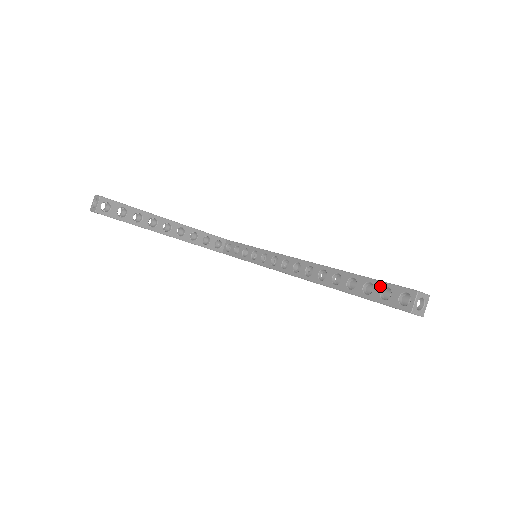
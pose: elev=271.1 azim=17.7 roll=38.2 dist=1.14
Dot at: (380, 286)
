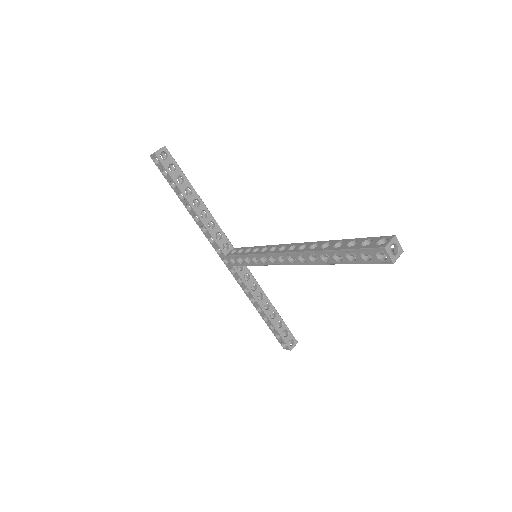
Dot at: (363, 240)
